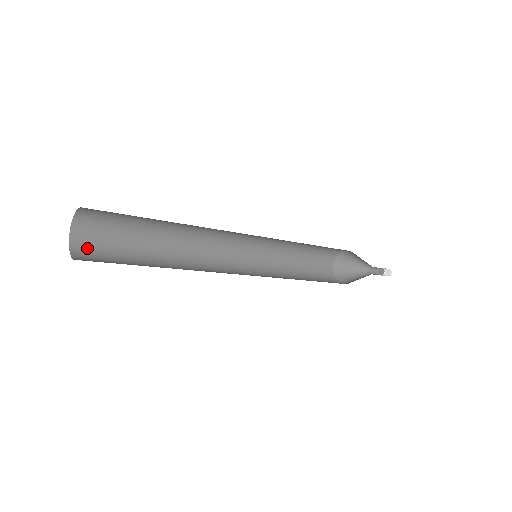
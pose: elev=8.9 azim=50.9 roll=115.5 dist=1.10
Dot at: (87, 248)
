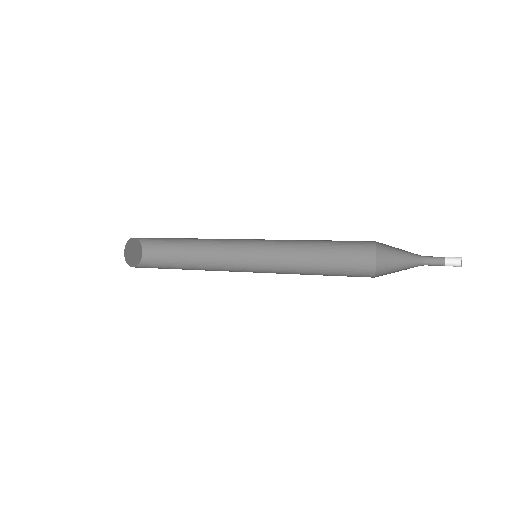
Dot at: (150, 245)
